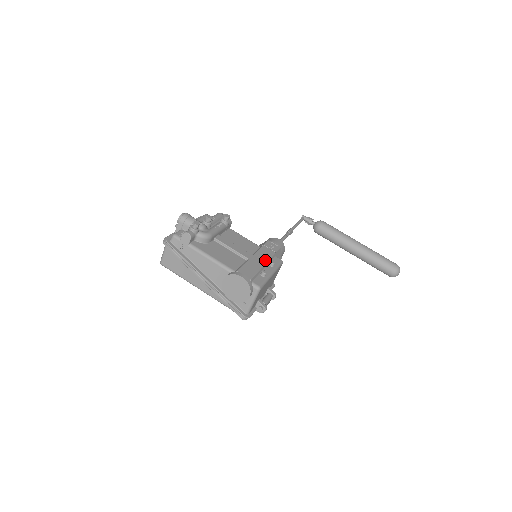
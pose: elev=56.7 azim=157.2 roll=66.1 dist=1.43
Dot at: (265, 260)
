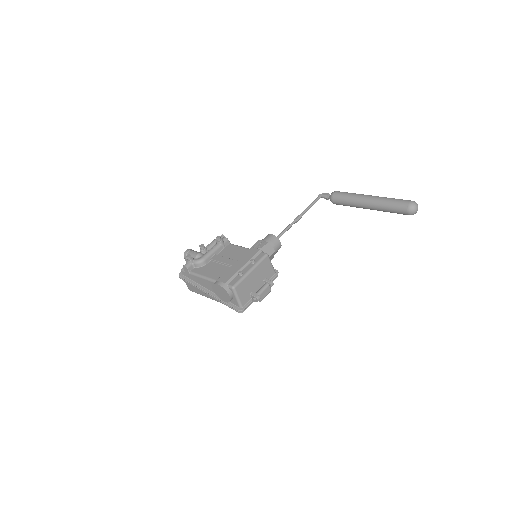
Dot at: (246, 261)
